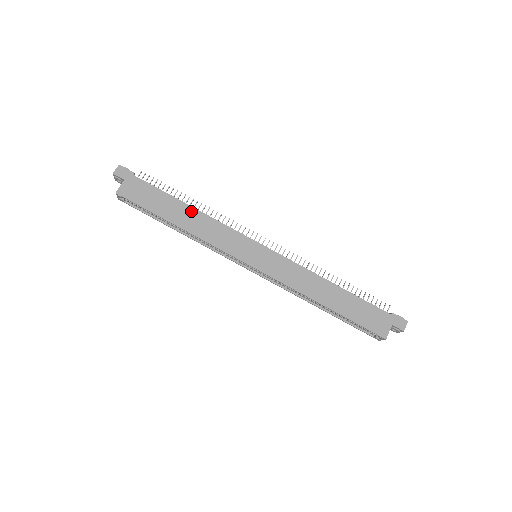
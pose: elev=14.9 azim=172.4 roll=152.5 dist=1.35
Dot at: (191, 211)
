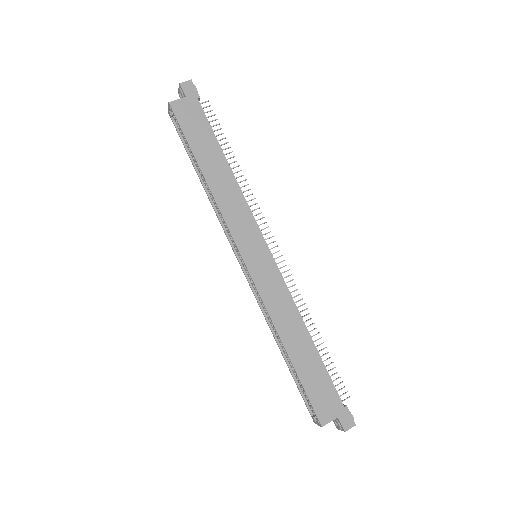
Dot at: (226, 170)
